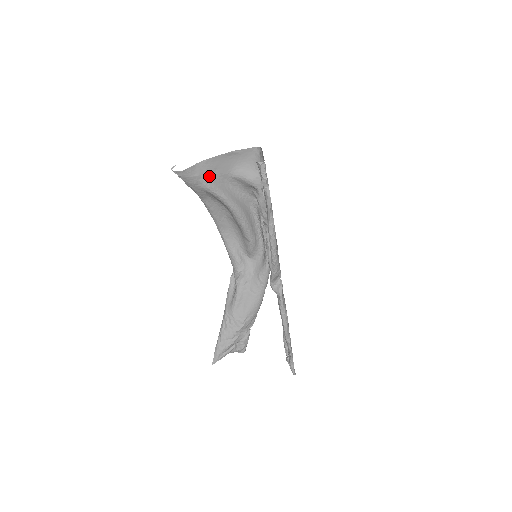
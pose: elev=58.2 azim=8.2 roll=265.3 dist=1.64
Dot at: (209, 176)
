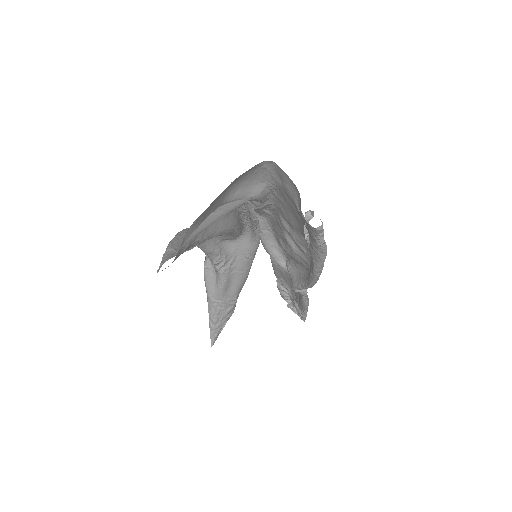
Dot at: occluded
